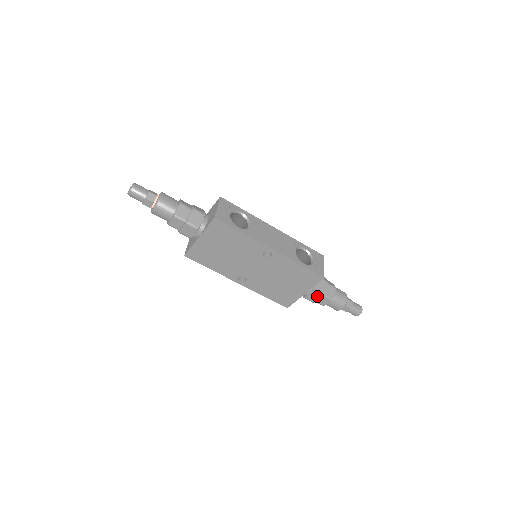
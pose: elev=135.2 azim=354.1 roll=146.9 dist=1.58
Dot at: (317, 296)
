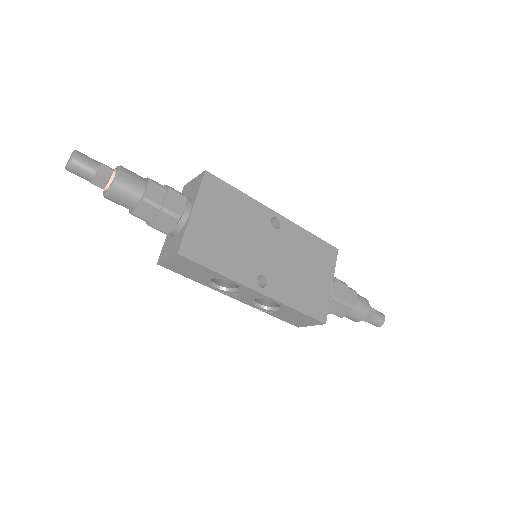
Dot at: (343, 288)
